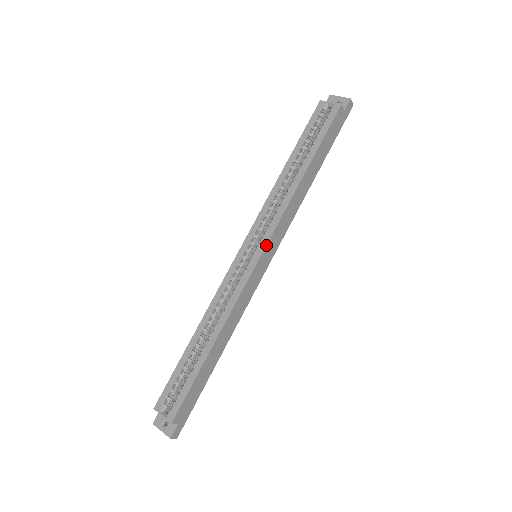
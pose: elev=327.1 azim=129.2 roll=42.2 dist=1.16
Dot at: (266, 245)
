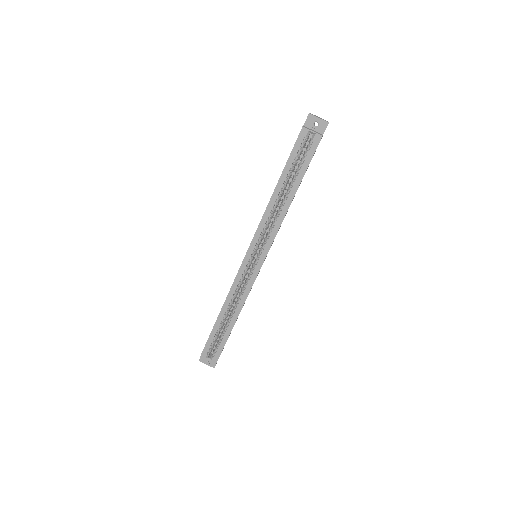
Dot at: occluded
